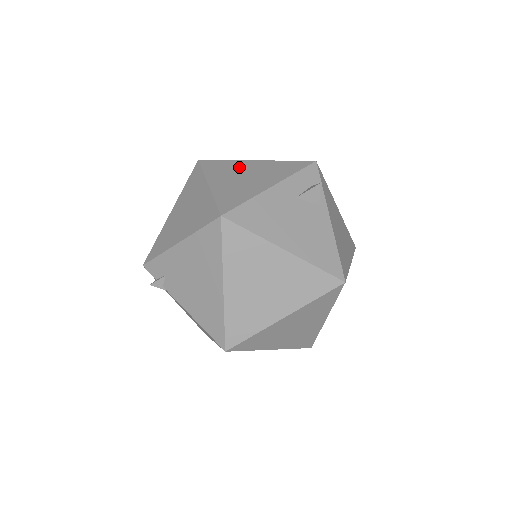
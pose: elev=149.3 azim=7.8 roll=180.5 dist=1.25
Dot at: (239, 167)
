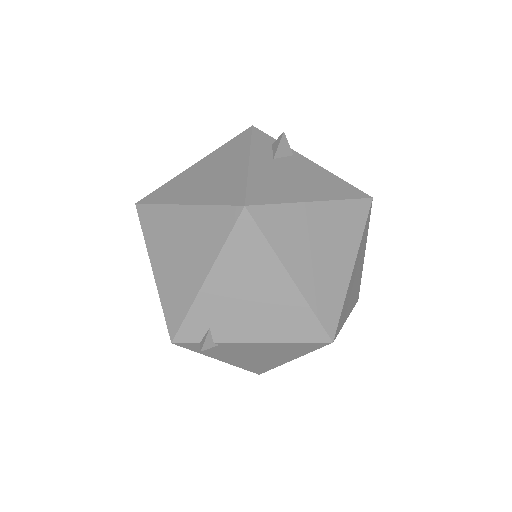
Dot at: (189, 176)
